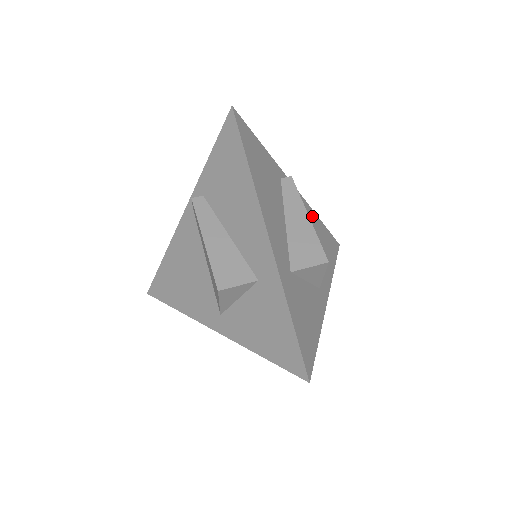
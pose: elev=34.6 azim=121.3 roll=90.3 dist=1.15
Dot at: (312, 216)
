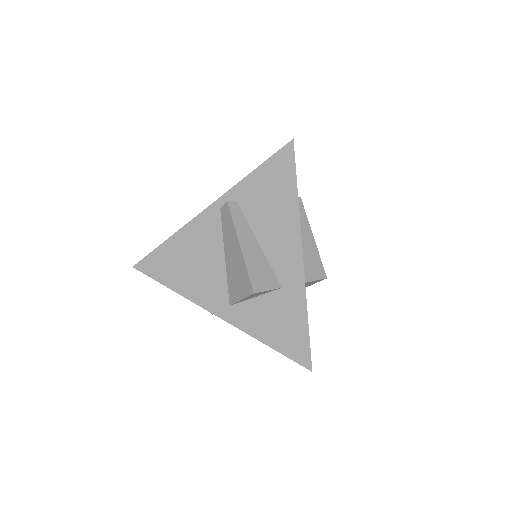
Dot at: occluded
